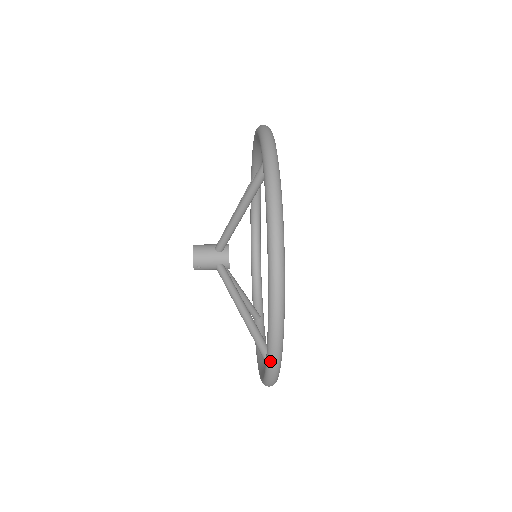
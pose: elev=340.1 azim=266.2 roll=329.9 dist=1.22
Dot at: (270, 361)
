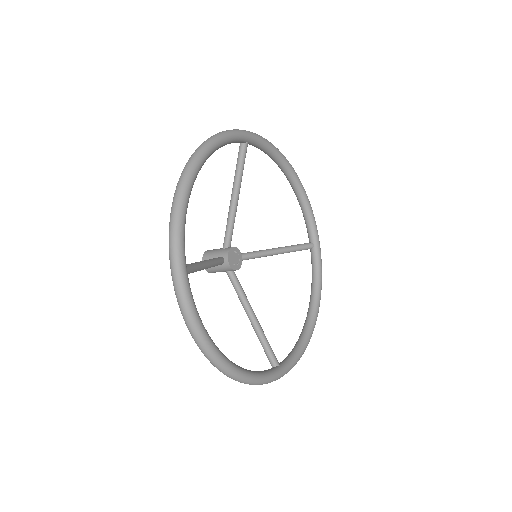
Dot at: (169, 251)
